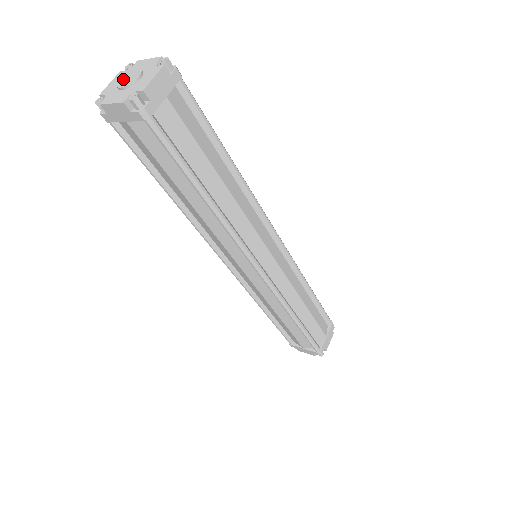
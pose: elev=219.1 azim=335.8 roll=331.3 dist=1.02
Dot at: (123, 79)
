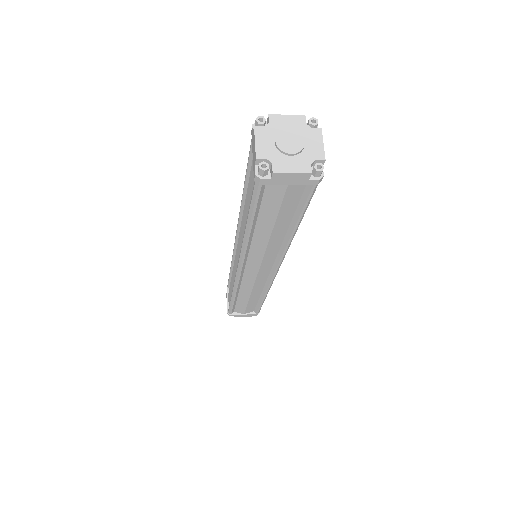
Dot at: (283, 142)
